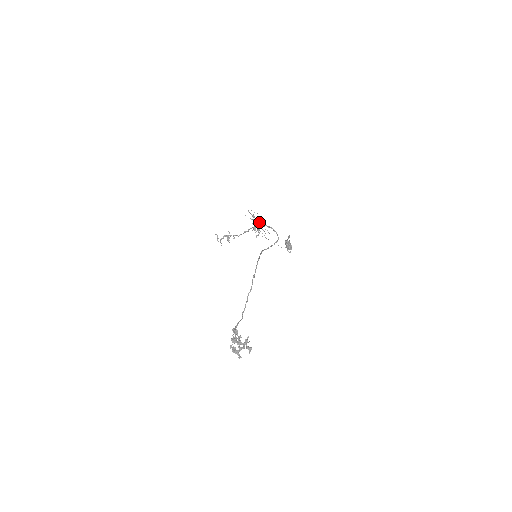
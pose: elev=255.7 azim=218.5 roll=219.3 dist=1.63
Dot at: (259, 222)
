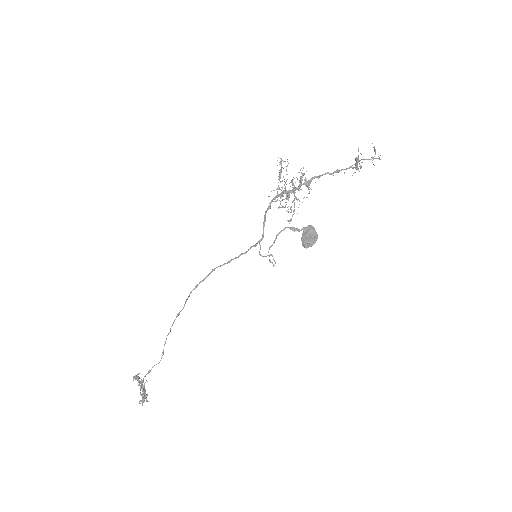
Dot at: (277, 189)
